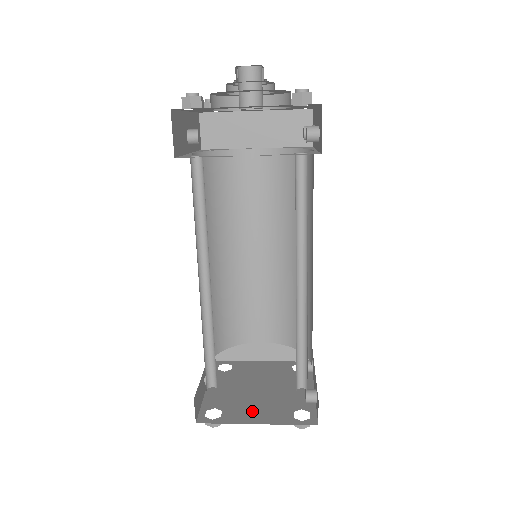
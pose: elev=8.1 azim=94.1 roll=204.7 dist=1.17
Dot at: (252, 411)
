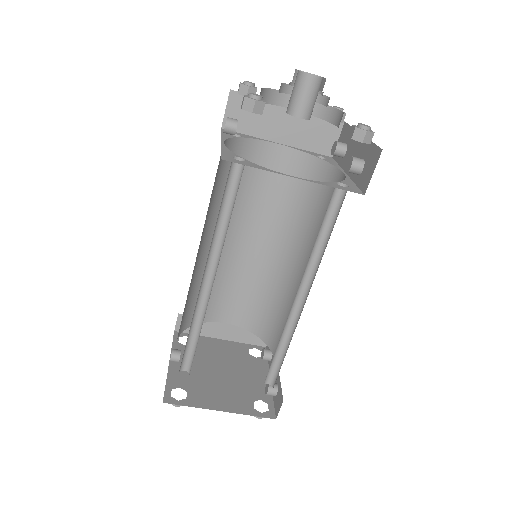
Dot at: (216, 396)
